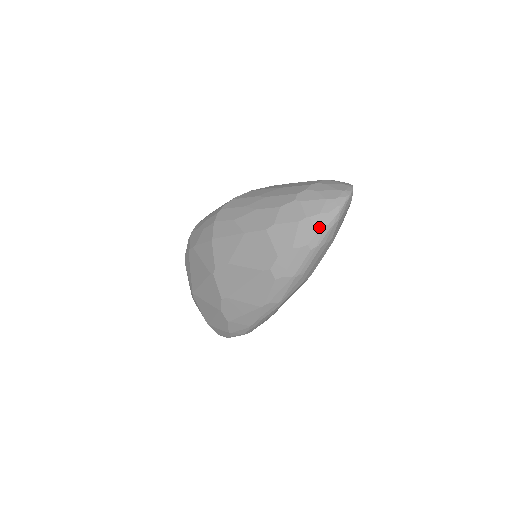
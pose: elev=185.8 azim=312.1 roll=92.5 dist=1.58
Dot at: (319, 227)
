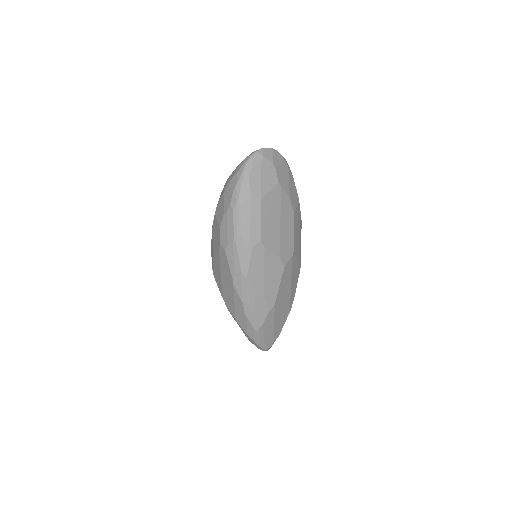
Dot at: (233, 187)
